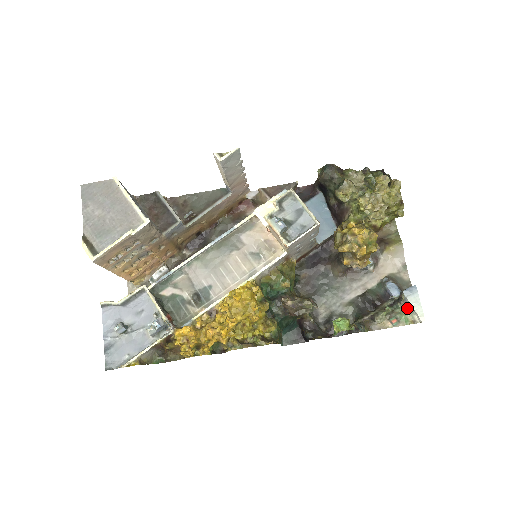
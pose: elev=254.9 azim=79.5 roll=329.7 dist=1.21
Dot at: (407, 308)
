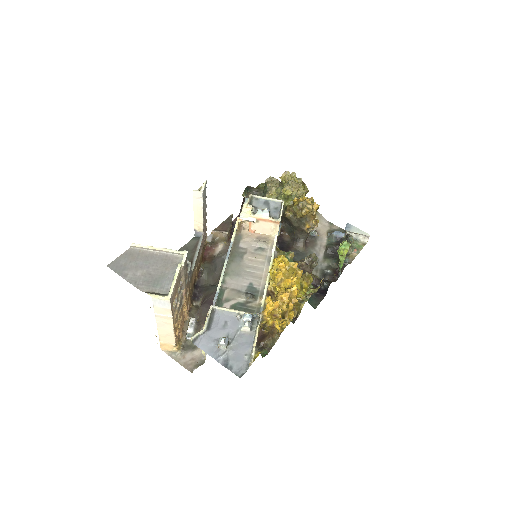
Dot at: occluded
